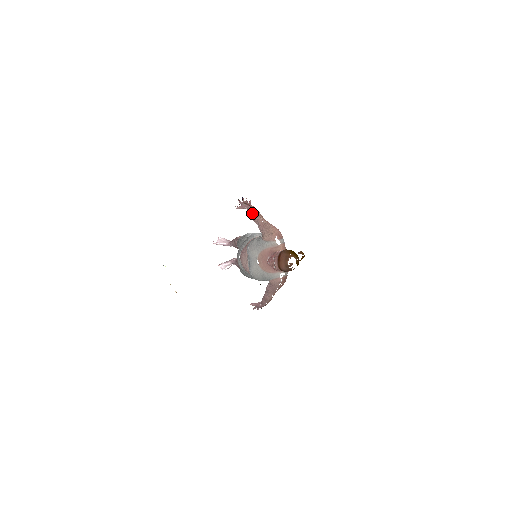
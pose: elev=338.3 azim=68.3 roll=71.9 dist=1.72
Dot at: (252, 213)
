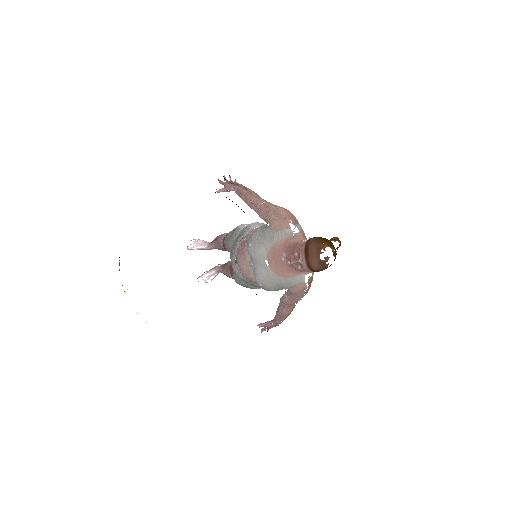
Dot at: (244, 194)
